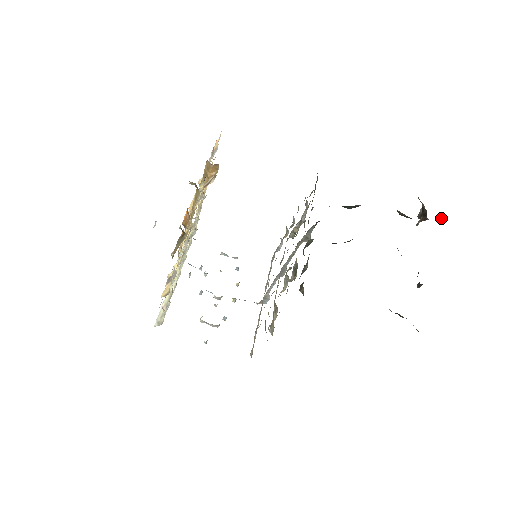
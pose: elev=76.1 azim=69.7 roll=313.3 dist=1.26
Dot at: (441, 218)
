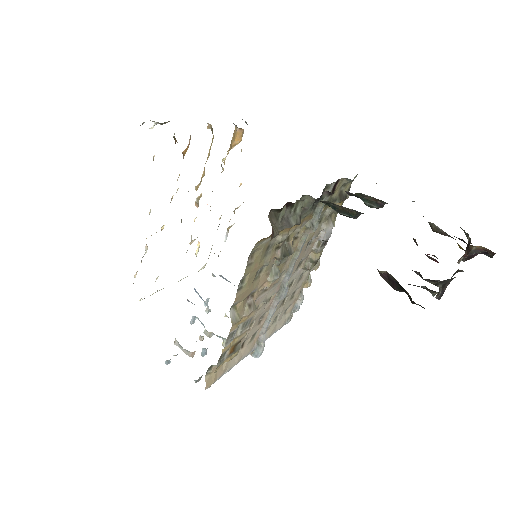
Dot at: (491, 256)
